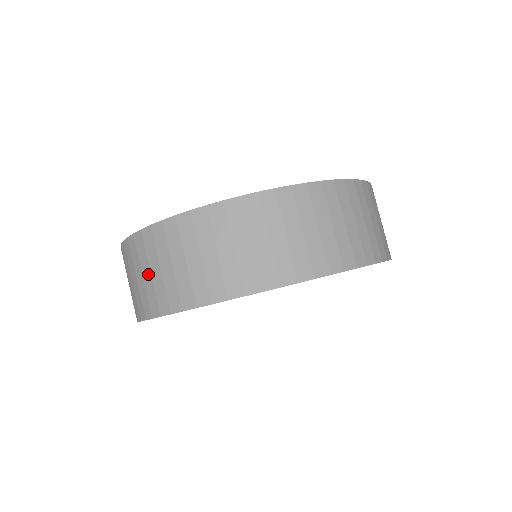
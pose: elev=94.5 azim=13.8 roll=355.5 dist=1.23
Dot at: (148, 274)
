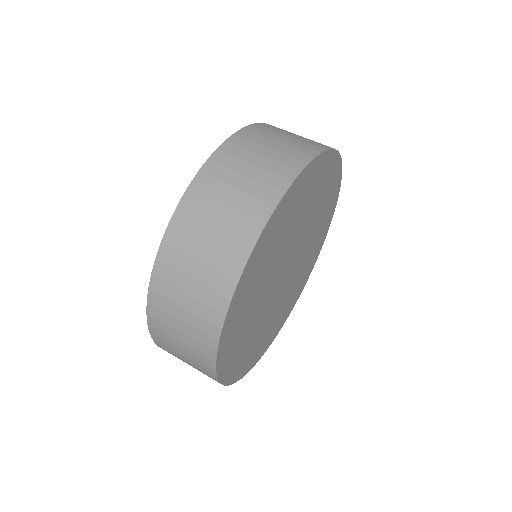
Dot at: (234, 192)
